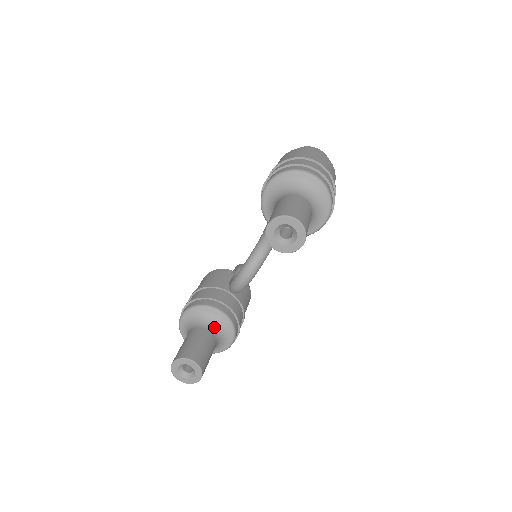
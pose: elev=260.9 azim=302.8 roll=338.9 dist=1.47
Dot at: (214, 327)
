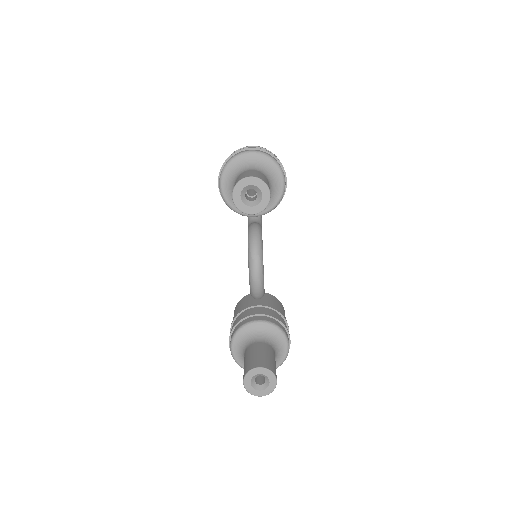
Dot at: (262, 337)
